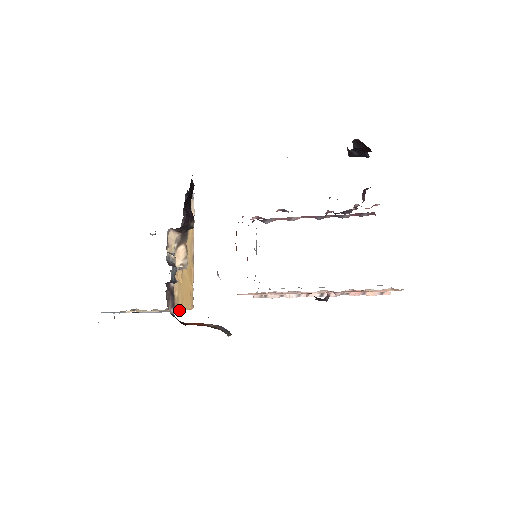
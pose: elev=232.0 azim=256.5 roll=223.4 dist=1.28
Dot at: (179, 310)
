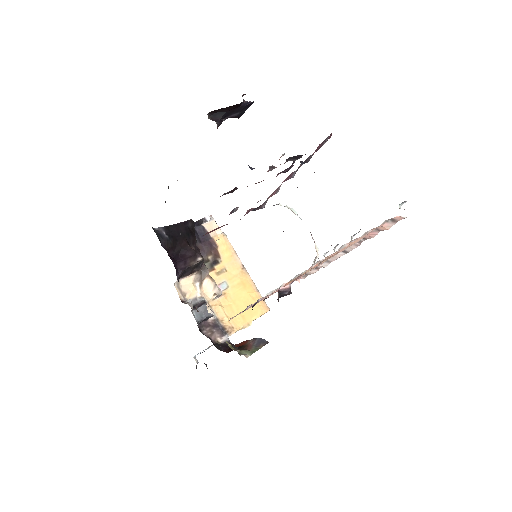
Dot at: (242, 328)
